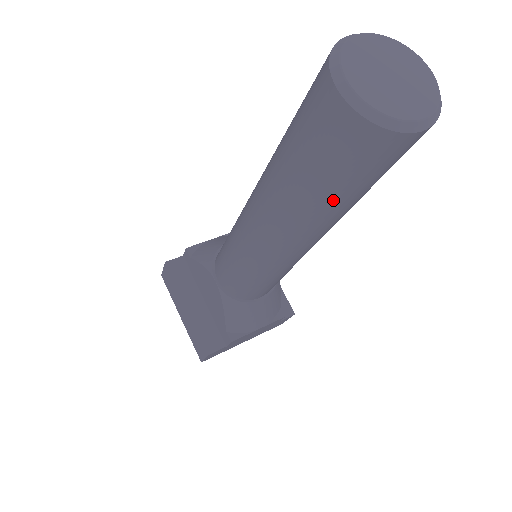
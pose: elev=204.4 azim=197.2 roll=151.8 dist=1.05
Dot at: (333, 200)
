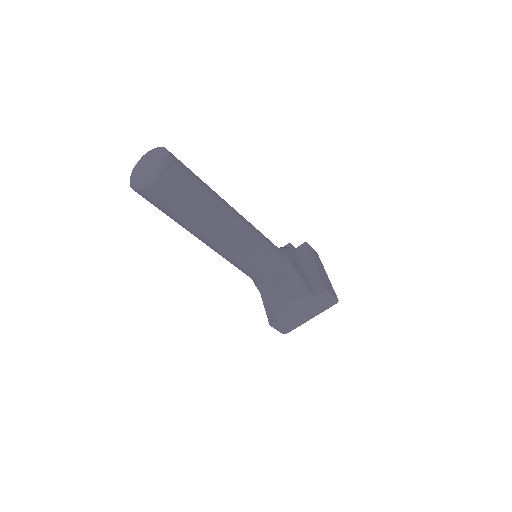
Dot at: (179, 218)
